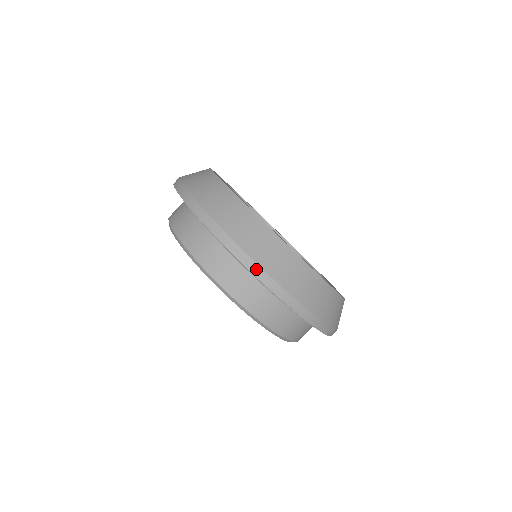
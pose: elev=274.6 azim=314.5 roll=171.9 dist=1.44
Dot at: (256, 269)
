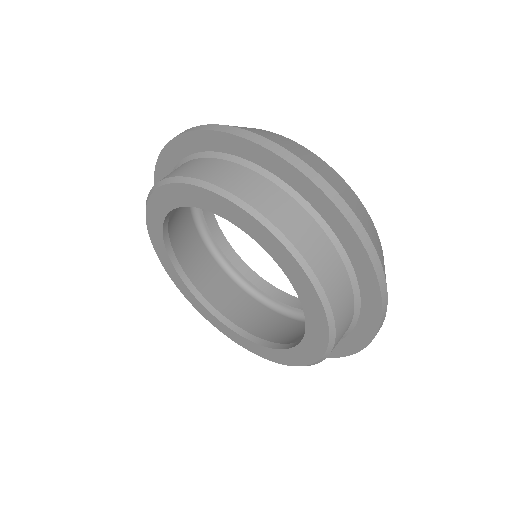
Dot at: (385, 307)
